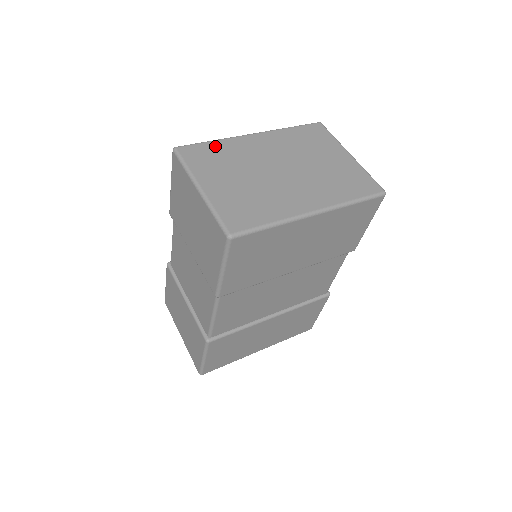
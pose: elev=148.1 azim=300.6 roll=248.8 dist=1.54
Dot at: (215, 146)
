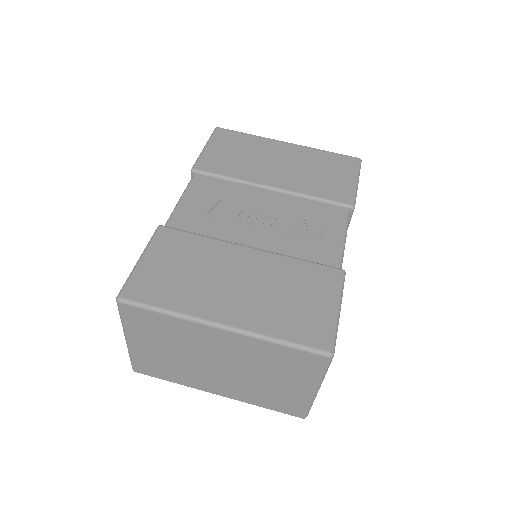
Dot at: (163, 320)
